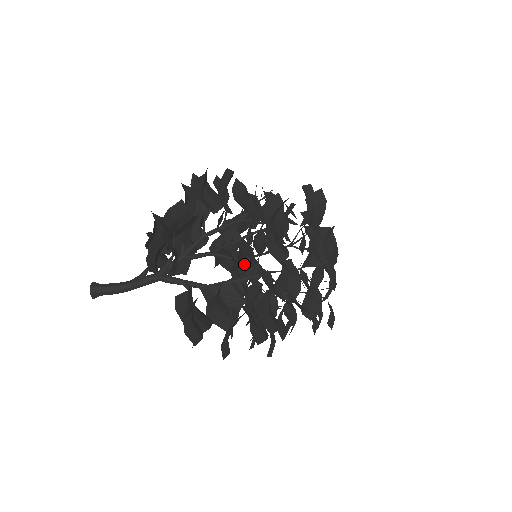
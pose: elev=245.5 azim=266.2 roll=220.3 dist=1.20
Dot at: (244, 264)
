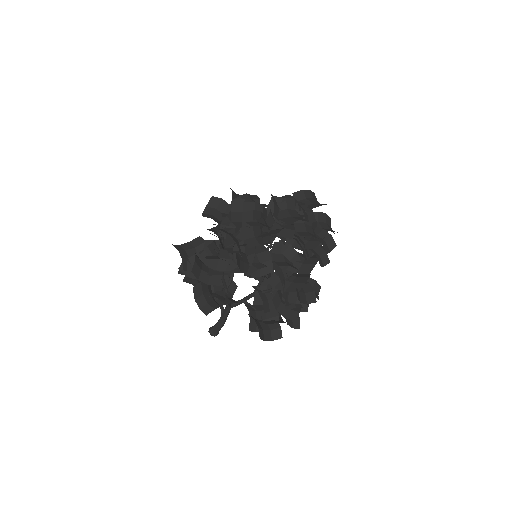
Dot at: occluded
